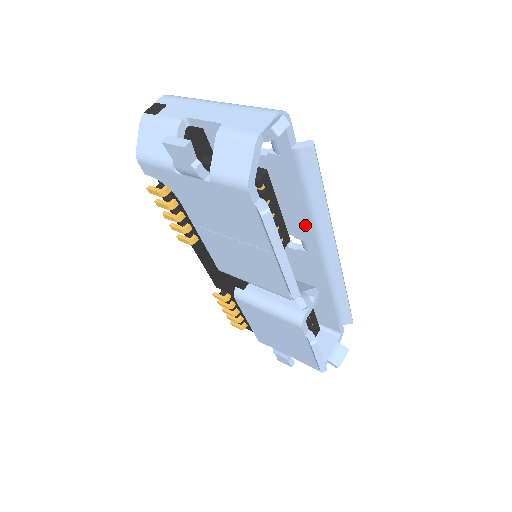
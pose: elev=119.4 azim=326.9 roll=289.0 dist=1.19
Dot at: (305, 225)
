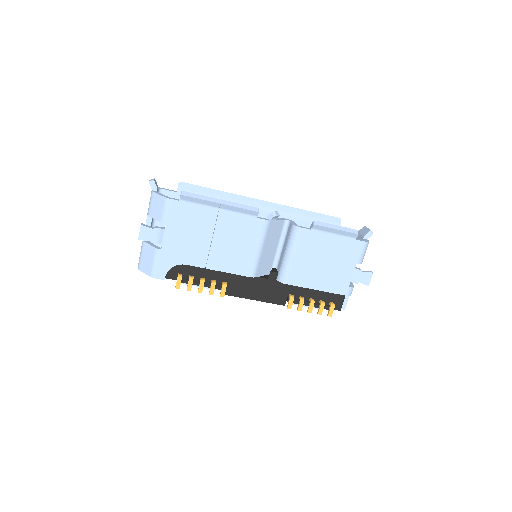
Dot at: occluded
